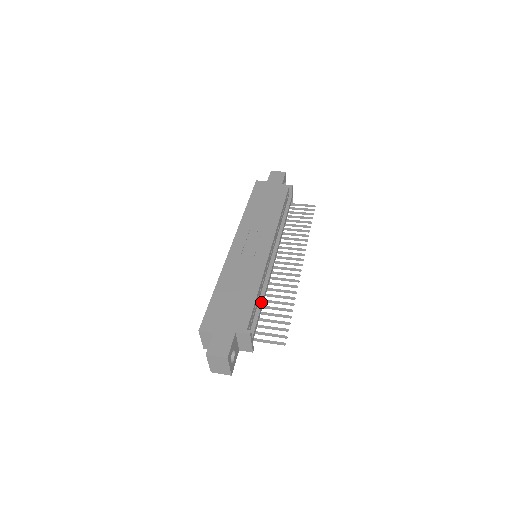
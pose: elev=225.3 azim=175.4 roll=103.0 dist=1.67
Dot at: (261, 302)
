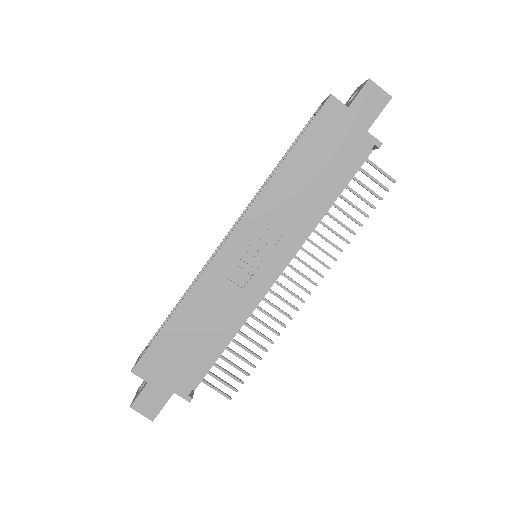
Dot at: (226, 345)
